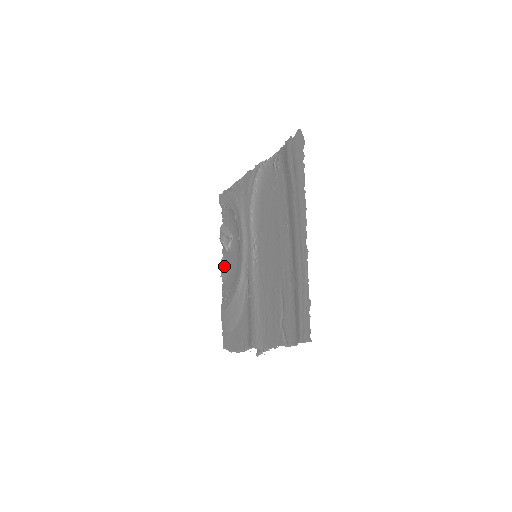
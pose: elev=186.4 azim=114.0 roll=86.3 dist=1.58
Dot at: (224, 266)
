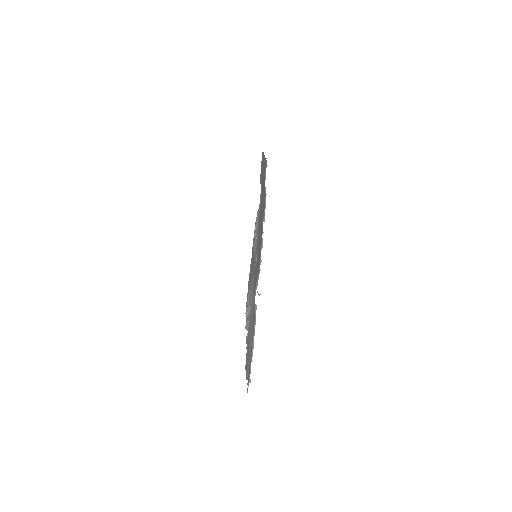
Dot at: (247, 333)
